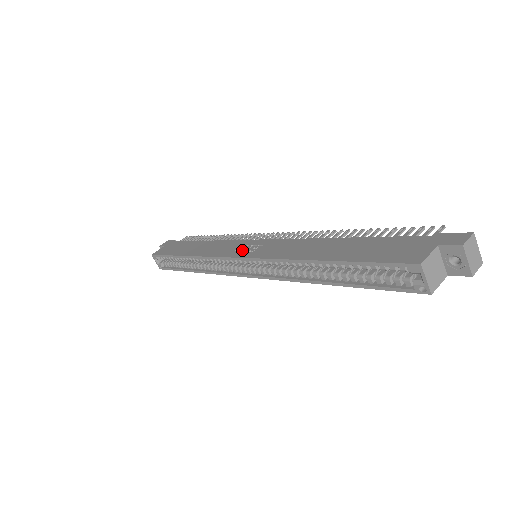
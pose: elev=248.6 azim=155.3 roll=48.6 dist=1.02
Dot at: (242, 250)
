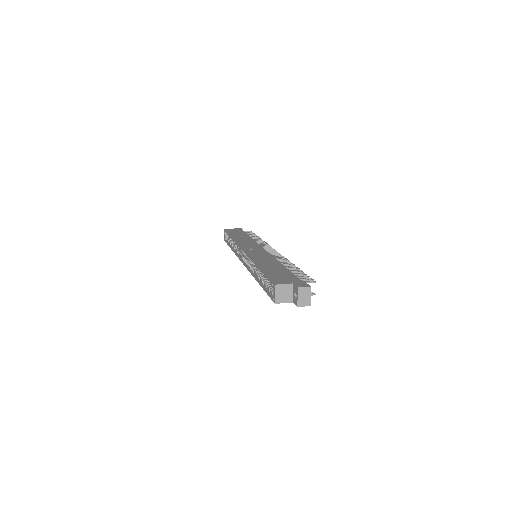
Dot at: (251, 248)
